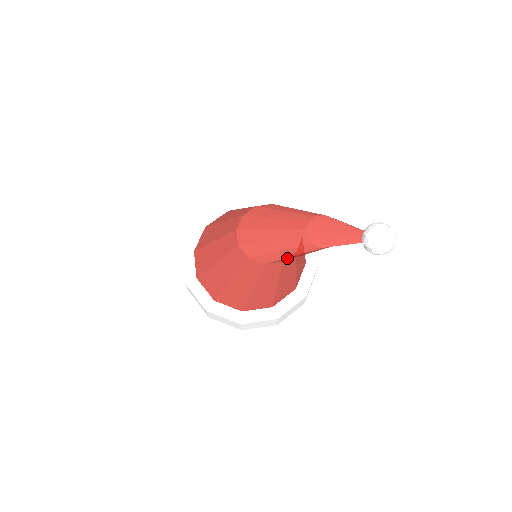
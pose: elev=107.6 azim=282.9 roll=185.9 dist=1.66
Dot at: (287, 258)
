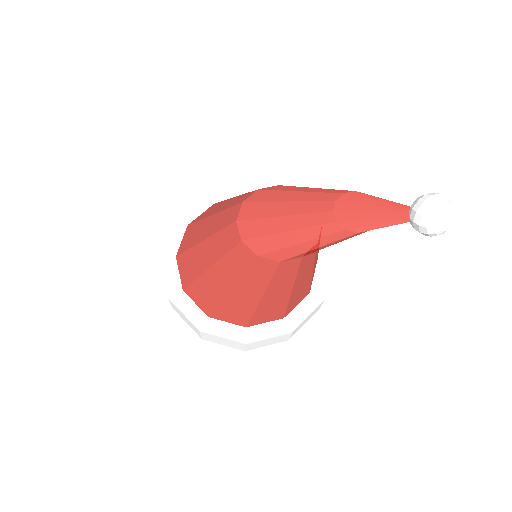
Dot at: (309, 251)
